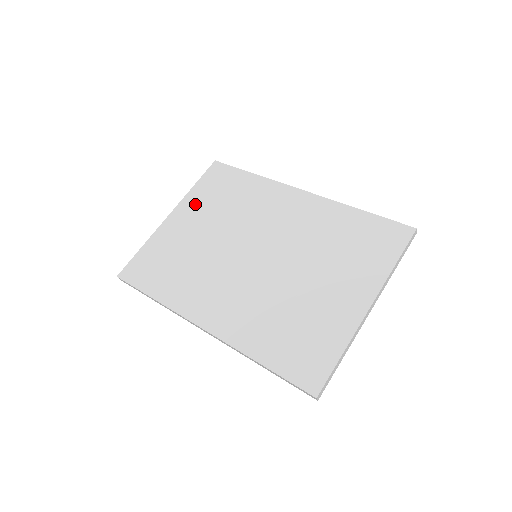
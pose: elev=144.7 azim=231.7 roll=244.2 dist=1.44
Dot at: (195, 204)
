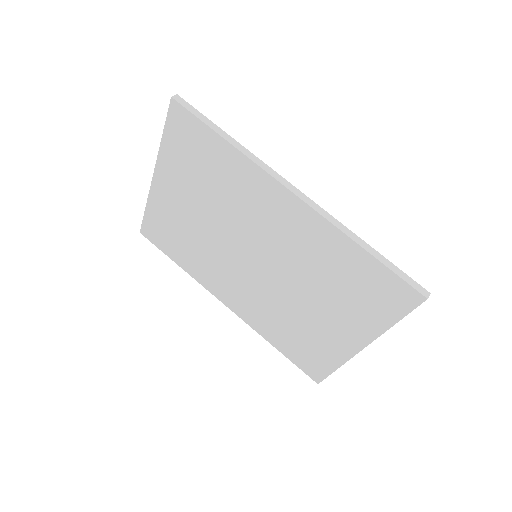
Dot at: (174, 170)
